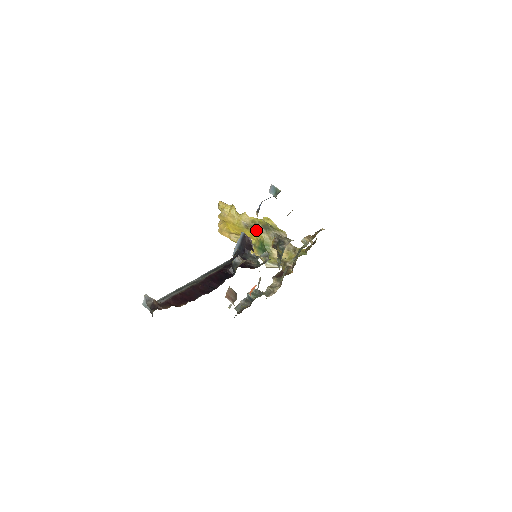
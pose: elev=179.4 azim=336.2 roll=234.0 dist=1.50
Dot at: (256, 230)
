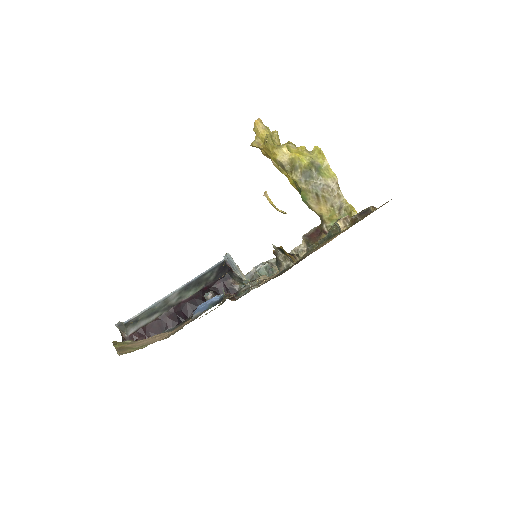
Dot at: (292, 177)
